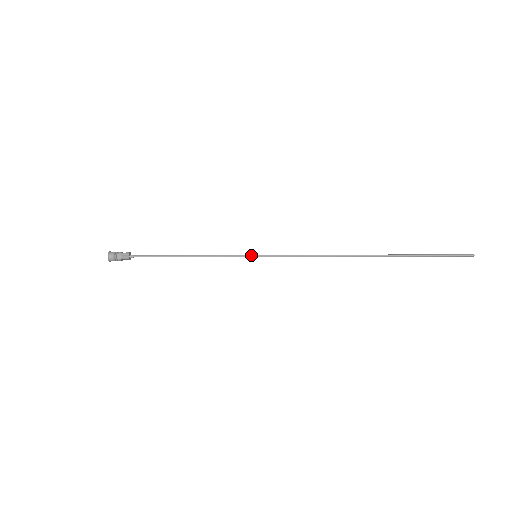
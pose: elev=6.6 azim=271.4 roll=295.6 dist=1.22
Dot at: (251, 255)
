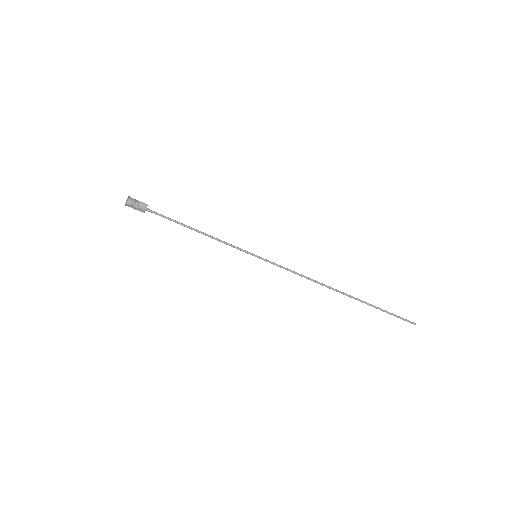
Dot at: (252, 253)
